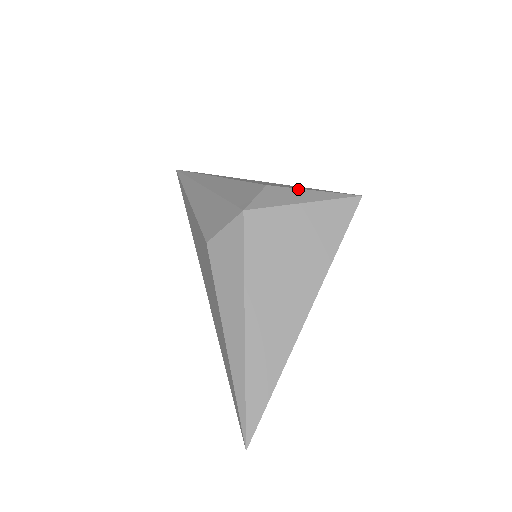
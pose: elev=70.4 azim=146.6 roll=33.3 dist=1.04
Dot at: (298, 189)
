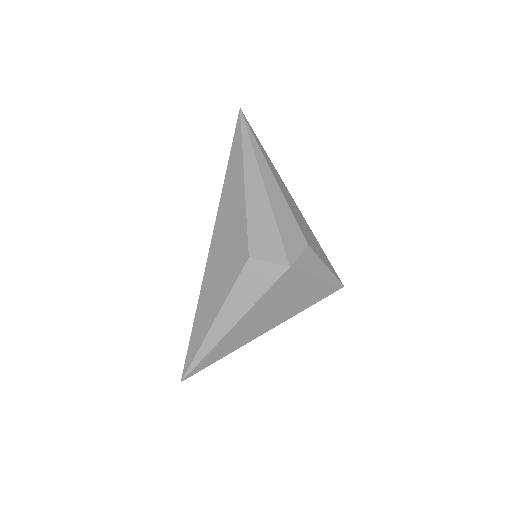
Dot at: (321, 261)
